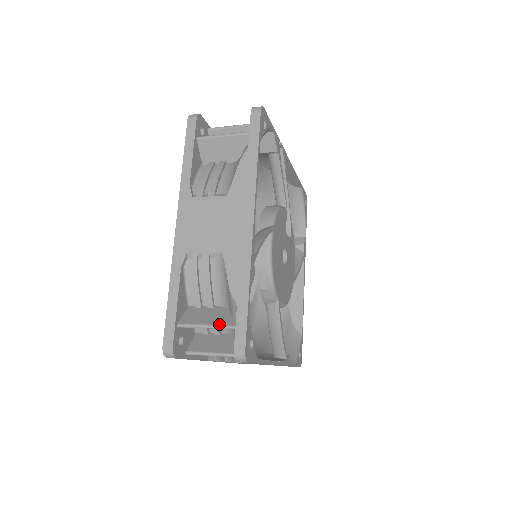
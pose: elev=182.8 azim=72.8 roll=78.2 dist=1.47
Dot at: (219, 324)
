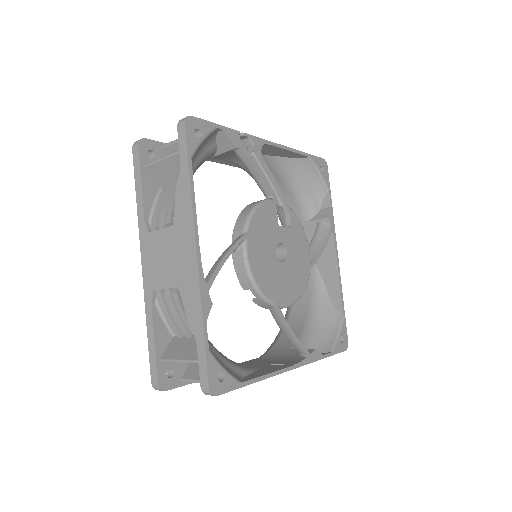
Dot at: (189, 359)
